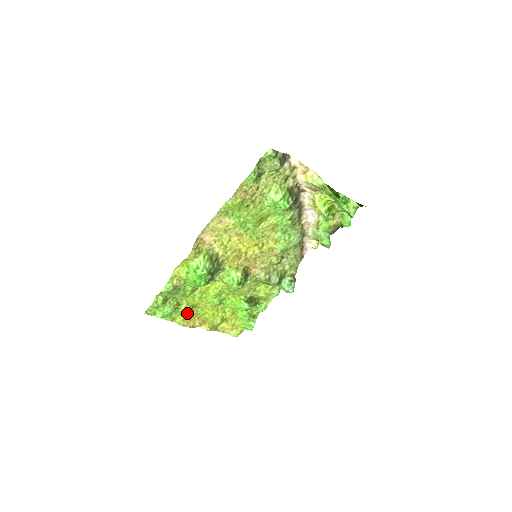
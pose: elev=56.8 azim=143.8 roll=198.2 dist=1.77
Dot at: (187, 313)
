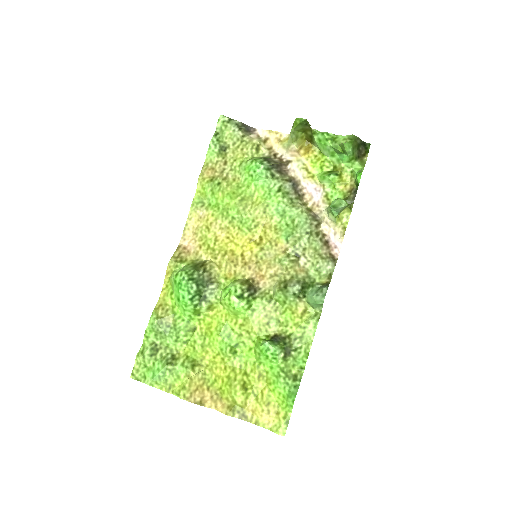
Dot at: (187, 374)
